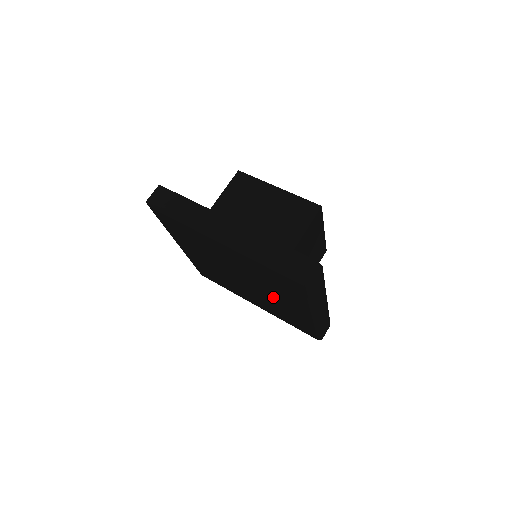
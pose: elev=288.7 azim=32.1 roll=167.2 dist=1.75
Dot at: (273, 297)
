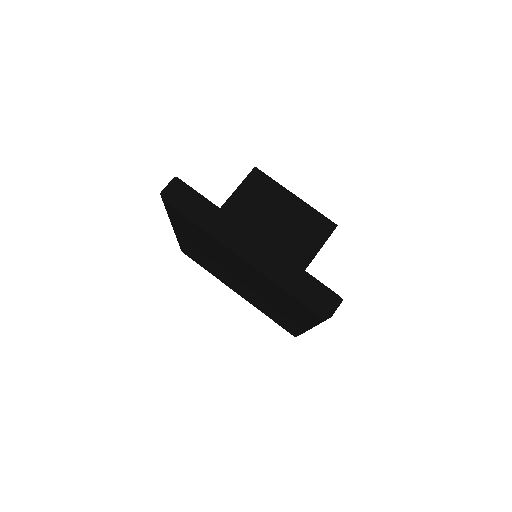
Dot at: (270, 302)
